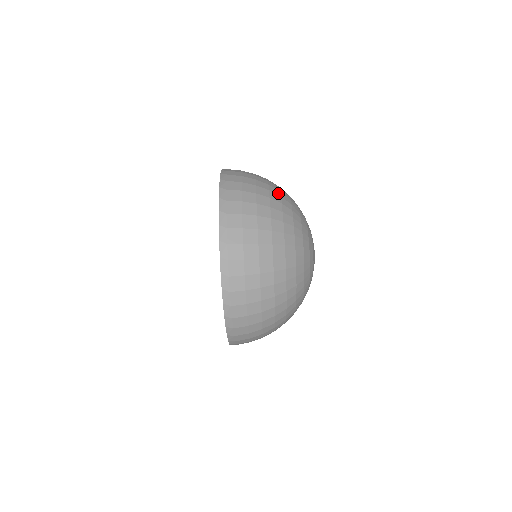
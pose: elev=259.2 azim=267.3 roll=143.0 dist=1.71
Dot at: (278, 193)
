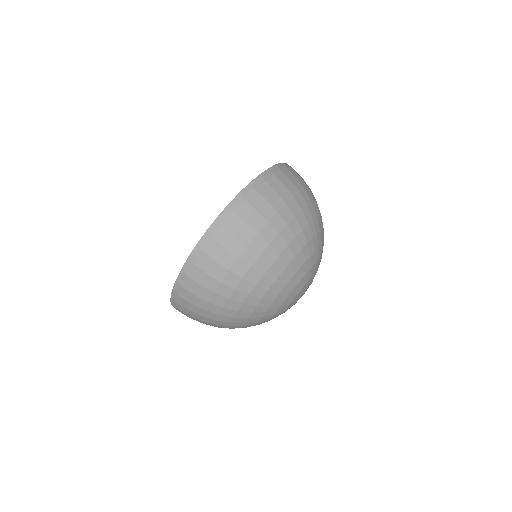
Dot at: occluded
